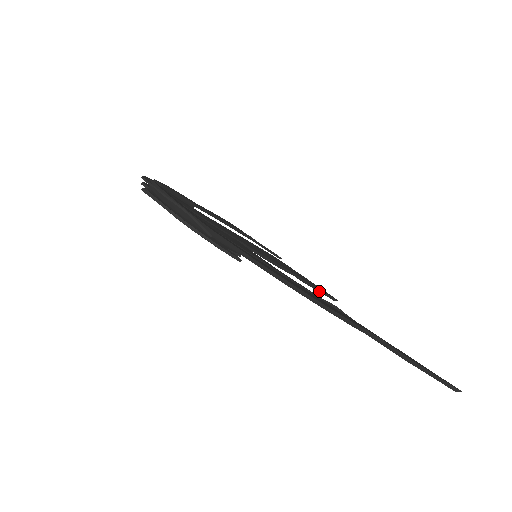
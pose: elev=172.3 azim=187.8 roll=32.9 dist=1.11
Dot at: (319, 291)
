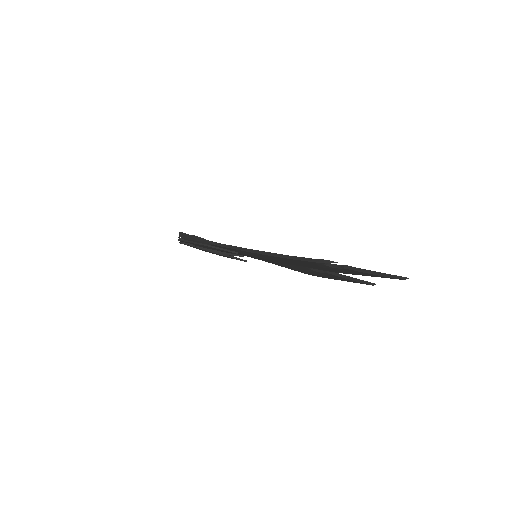
Dot at: occluded
